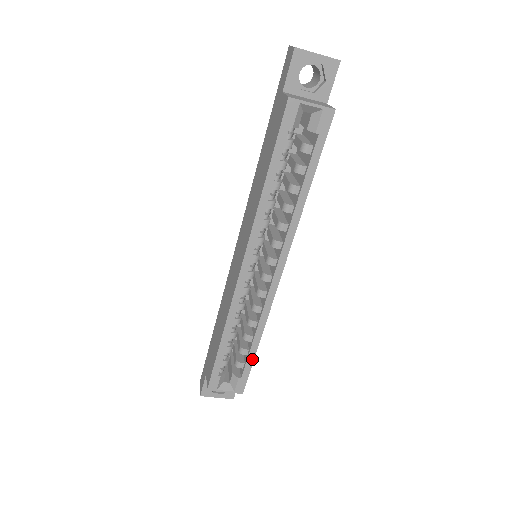
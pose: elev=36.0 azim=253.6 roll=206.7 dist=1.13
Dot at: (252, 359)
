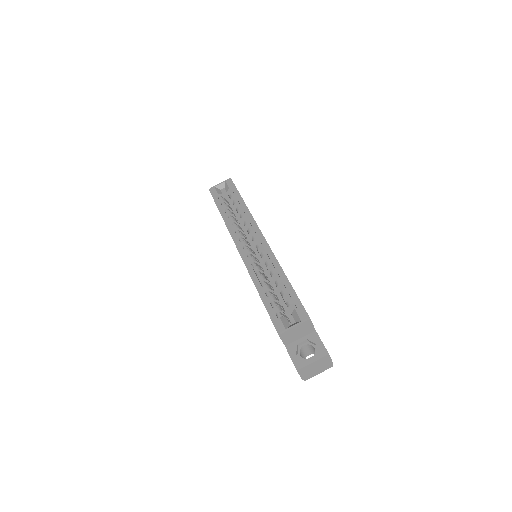
Dot at: (292, 289)
